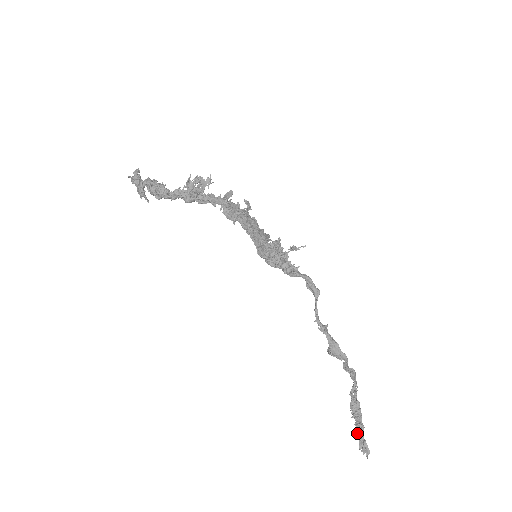
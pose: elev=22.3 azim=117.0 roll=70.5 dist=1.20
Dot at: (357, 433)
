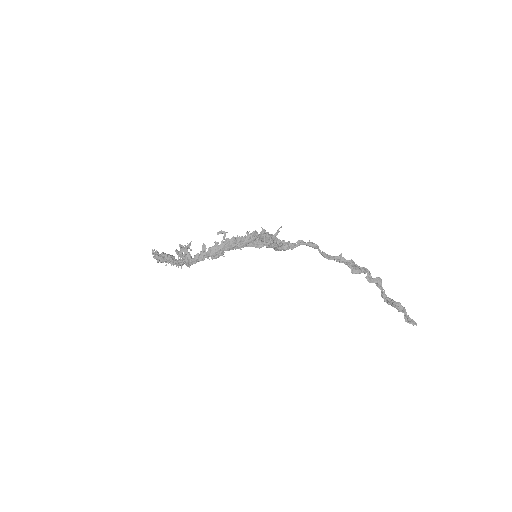
Dot at: occluded
